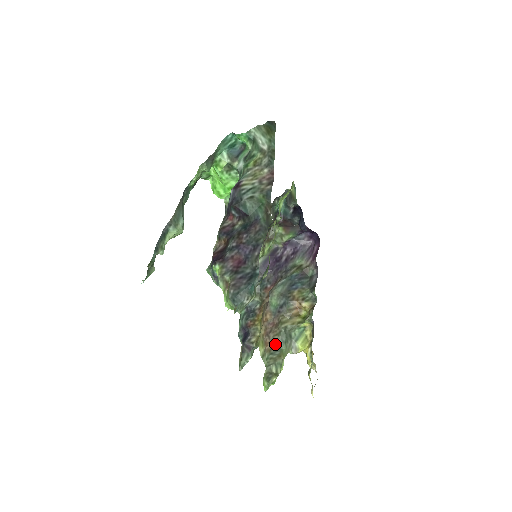
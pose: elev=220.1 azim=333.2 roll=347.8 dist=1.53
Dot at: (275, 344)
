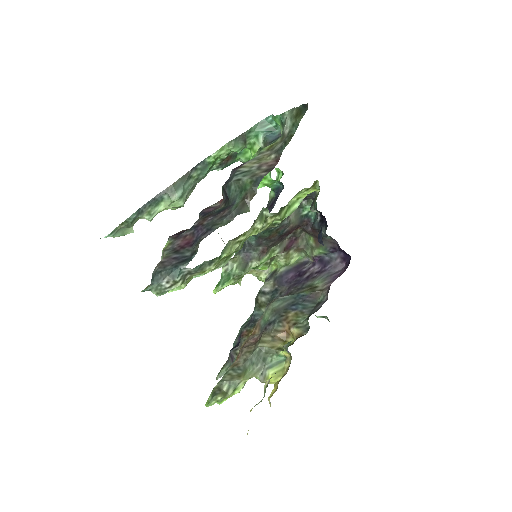
Dot at: (243, 361)
